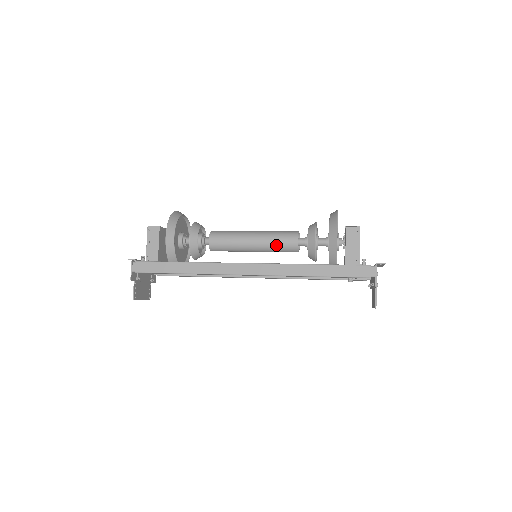
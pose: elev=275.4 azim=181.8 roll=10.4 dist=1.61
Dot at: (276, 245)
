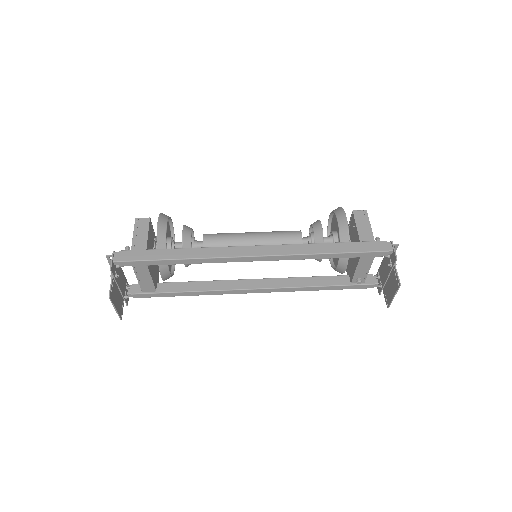
Dot at: (279, 240)
